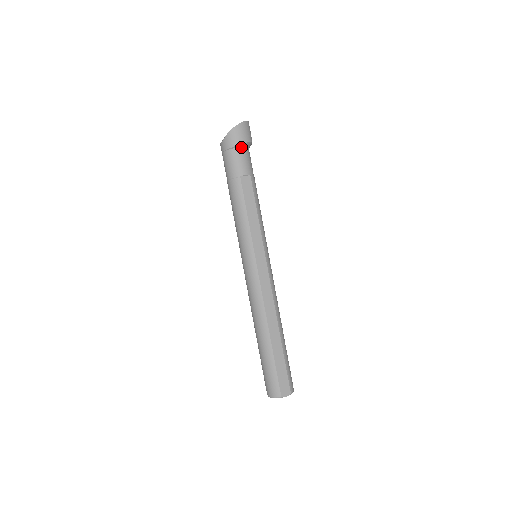
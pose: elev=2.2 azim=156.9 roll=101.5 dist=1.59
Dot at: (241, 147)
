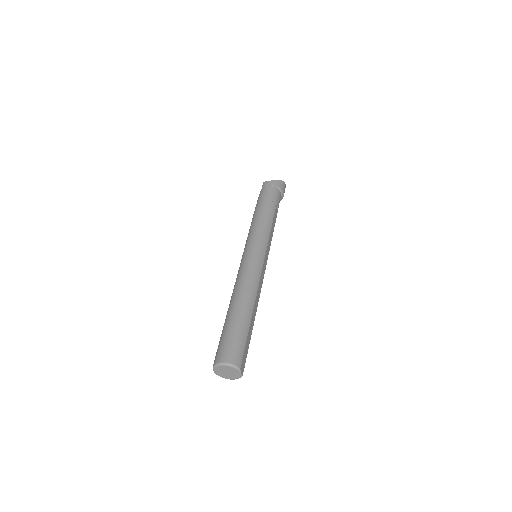
Dot at: (281, 194)
